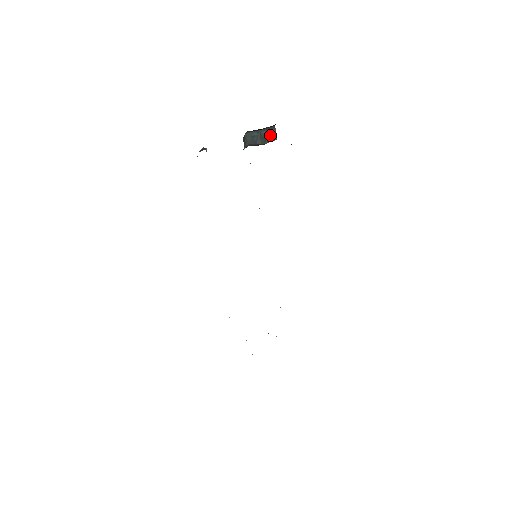
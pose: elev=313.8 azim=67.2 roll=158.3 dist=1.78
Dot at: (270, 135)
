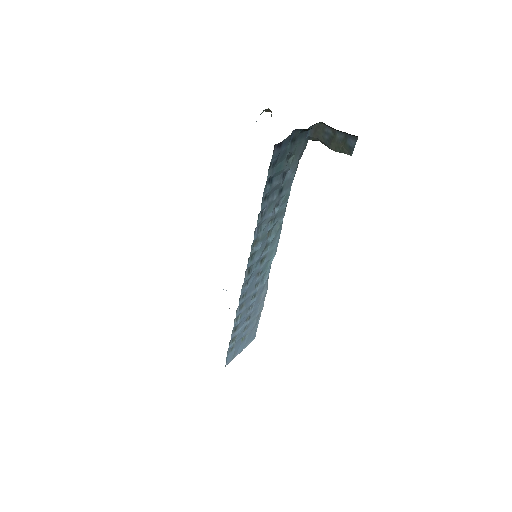
Dot at: (347, 145)
